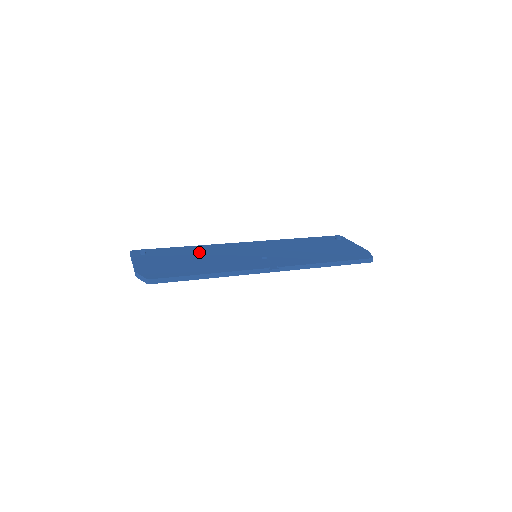
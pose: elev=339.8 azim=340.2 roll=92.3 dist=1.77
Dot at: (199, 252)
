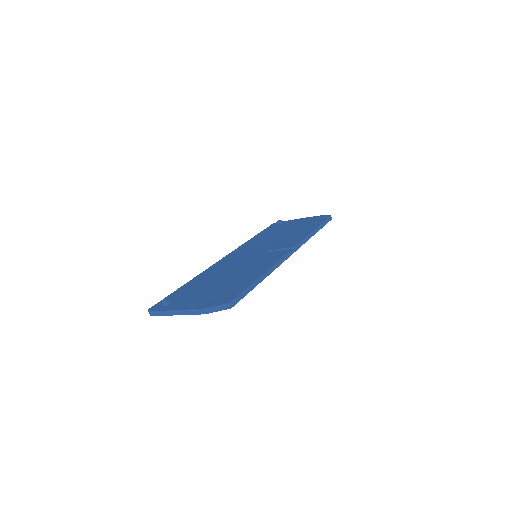
Dot at: (211, 277)
